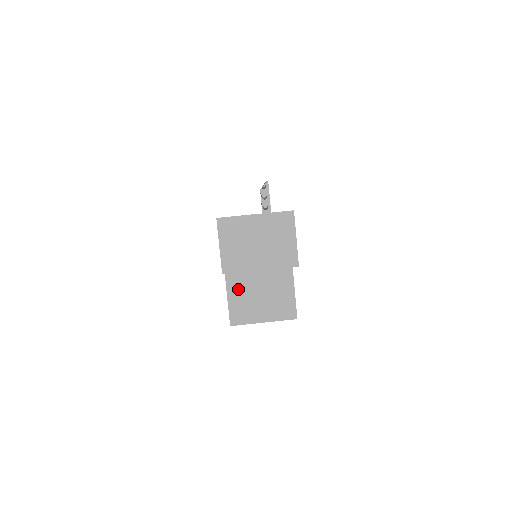
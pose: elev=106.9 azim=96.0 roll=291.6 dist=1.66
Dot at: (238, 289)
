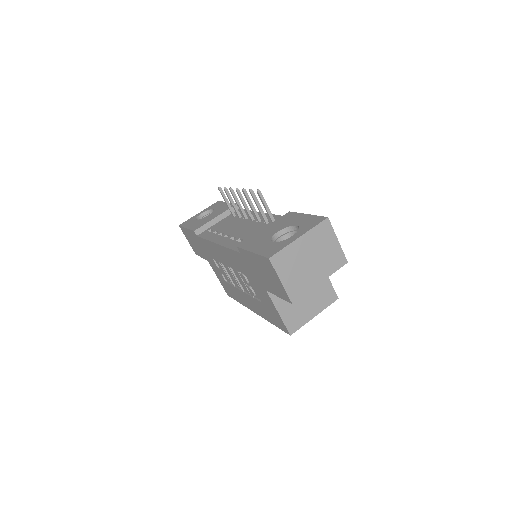
Dot at: (285, 302)
